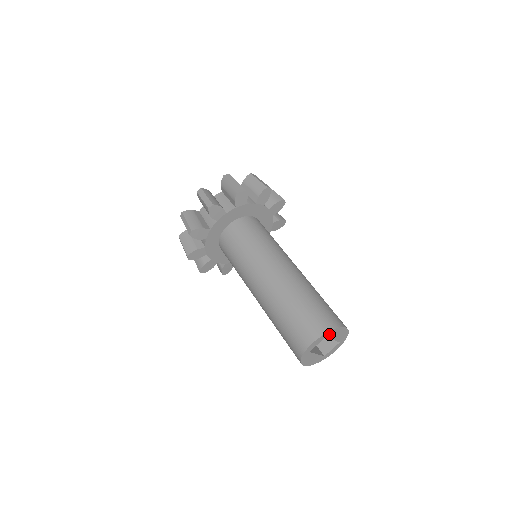
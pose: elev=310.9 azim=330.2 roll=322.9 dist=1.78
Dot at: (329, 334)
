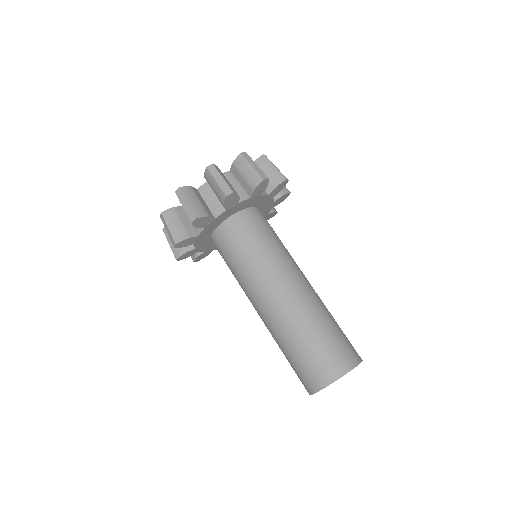
Dot at: occluded
